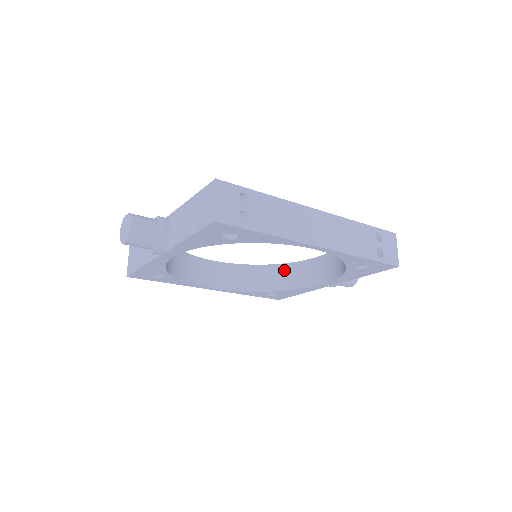
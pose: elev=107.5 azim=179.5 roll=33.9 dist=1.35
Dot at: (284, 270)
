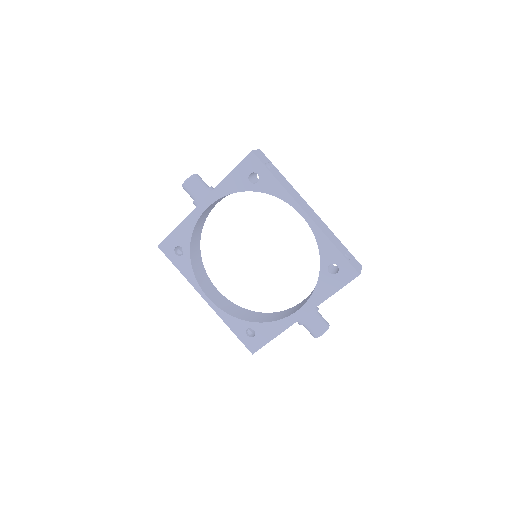
Dot at: (268, 315)
